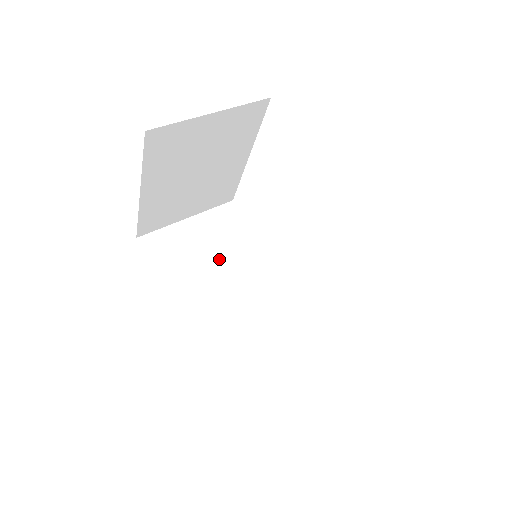
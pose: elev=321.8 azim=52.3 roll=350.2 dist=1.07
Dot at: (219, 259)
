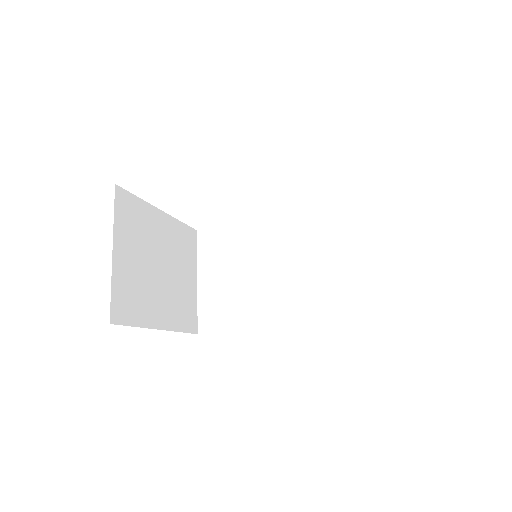
Dot at: (245, 271)
